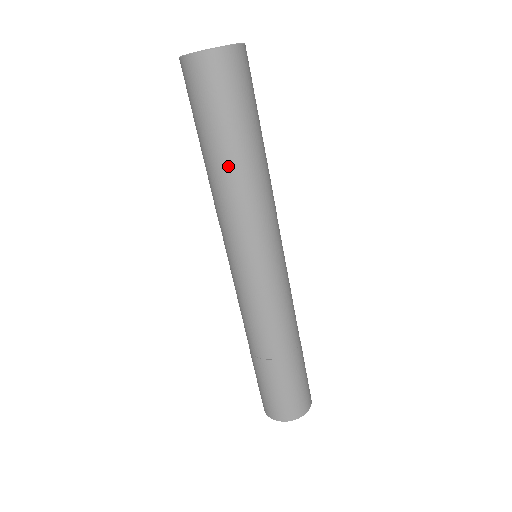
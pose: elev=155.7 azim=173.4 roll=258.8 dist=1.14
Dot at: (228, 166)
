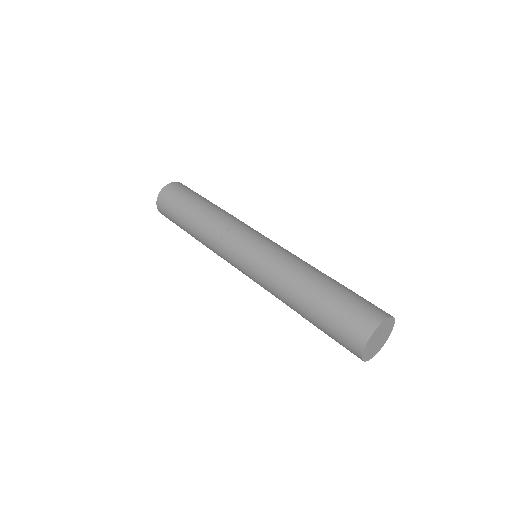
Dot at: (194, 223)
